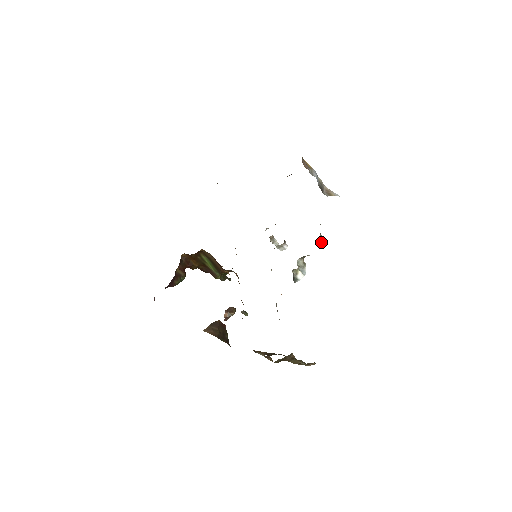
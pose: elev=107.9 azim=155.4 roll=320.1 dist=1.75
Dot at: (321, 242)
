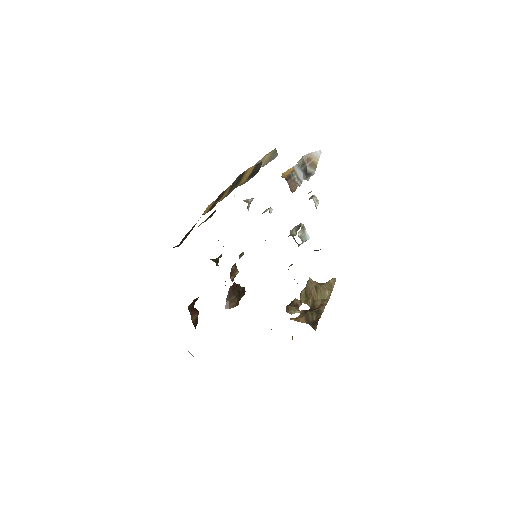
Dot at: (316, 206)
